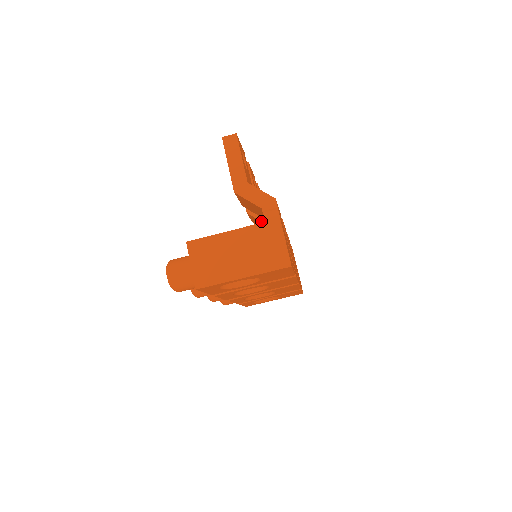
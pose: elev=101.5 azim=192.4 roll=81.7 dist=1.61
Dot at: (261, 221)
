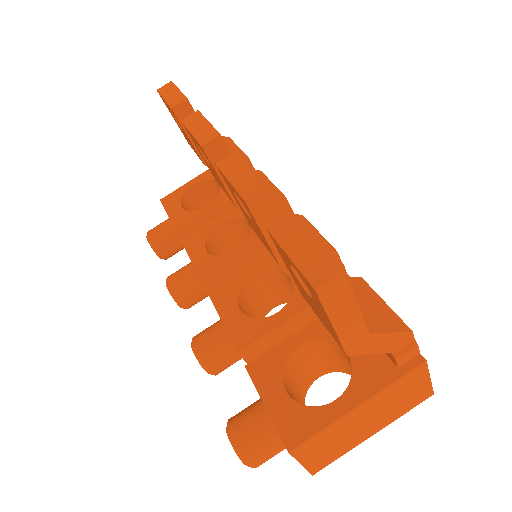
Dot at: occluded
